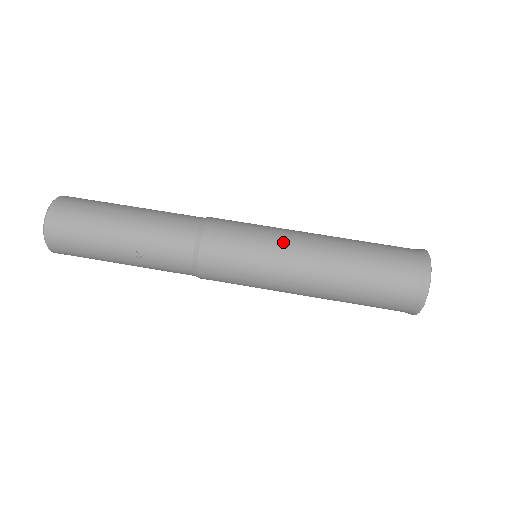
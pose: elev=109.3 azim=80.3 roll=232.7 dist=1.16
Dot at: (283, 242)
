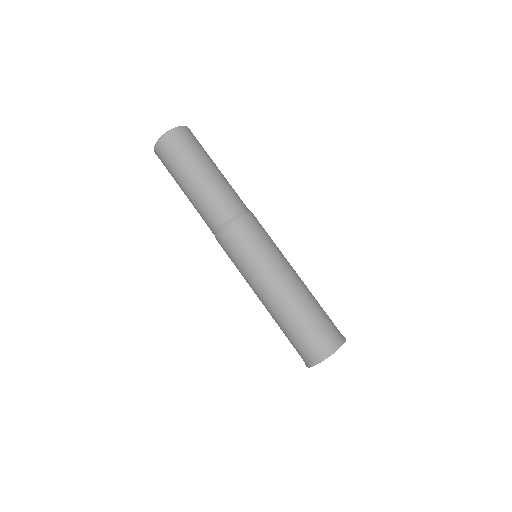
Dot at: (261, 273)
